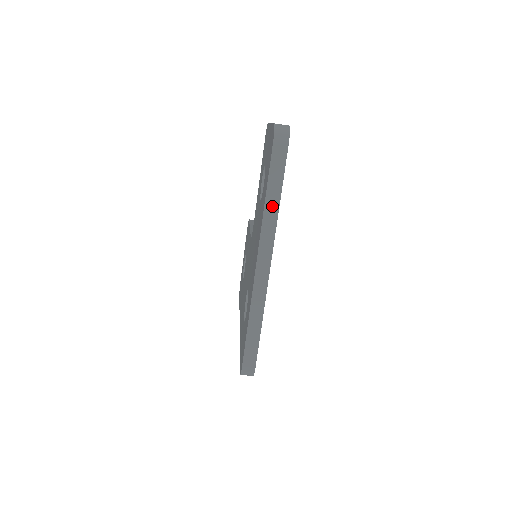
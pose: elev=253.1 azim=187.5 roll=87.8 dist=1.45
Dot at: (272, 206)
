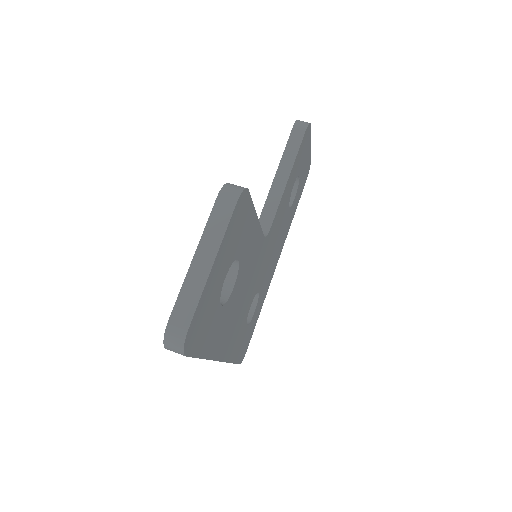
Dot at: occluded
